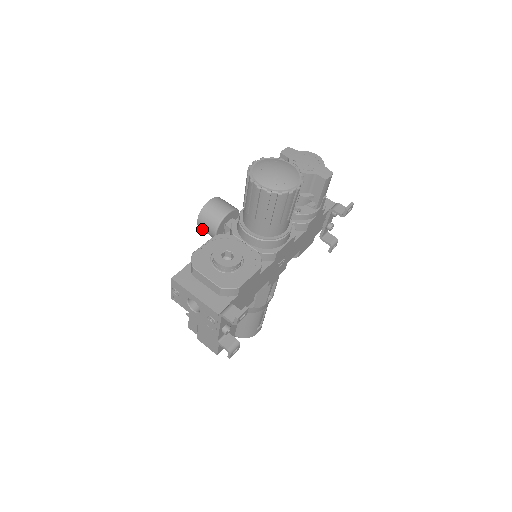
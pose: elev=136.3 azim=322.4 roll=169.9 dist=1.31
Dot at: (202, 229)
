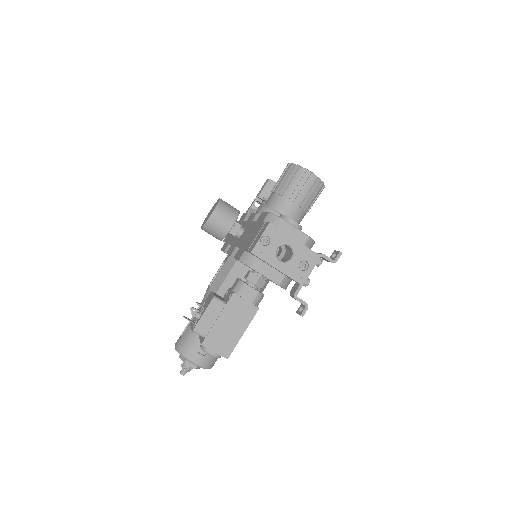
Dot at: (214, 222)
